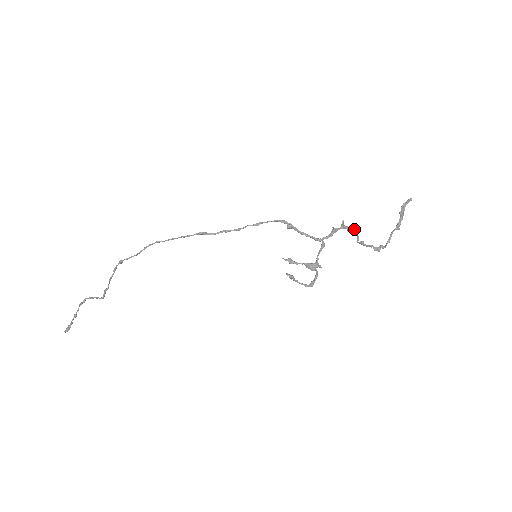
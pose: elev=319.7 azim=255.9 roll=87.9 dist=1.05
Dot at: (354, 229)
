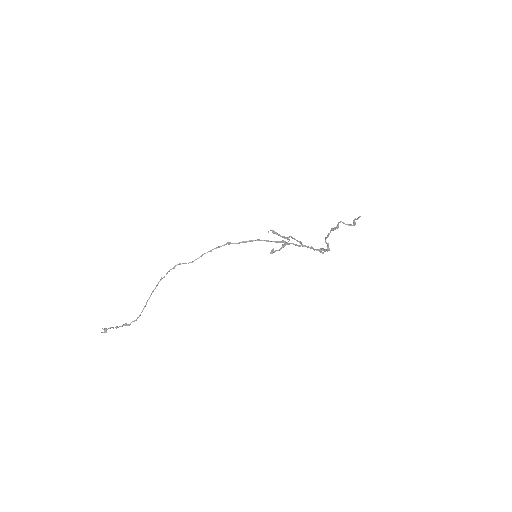
Dot at: (329, 249)
